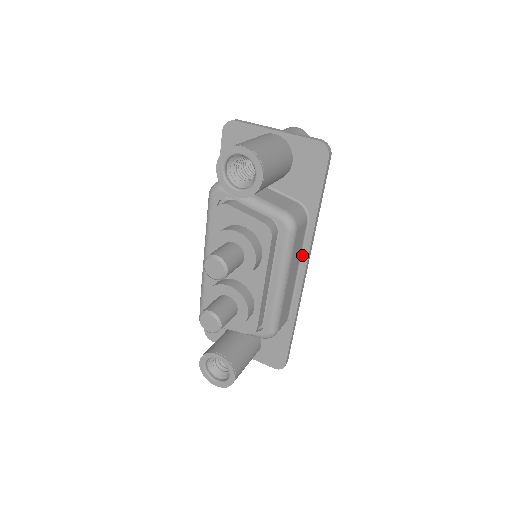
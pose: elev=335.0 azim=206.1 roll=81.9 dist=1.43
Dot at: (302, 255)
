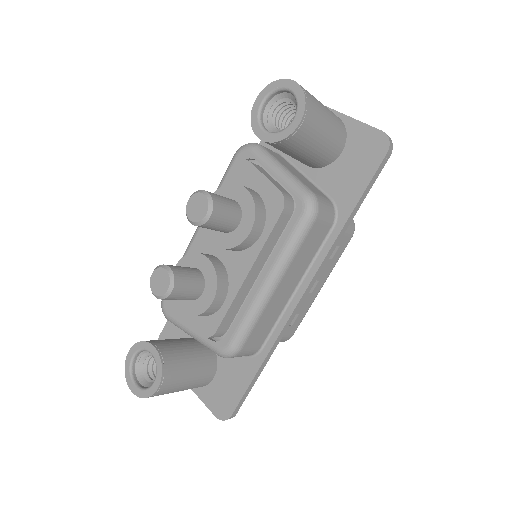
Dot at: (310, 268)
